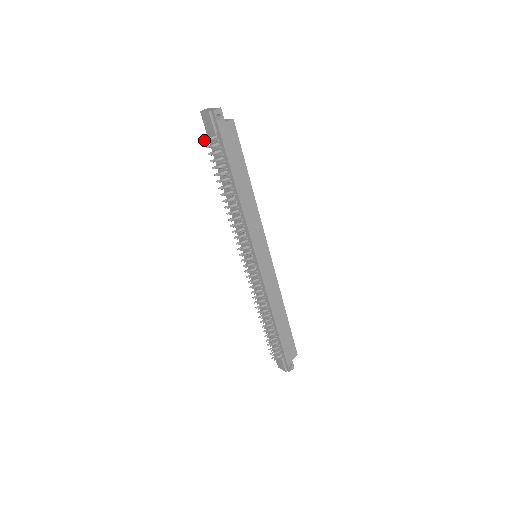
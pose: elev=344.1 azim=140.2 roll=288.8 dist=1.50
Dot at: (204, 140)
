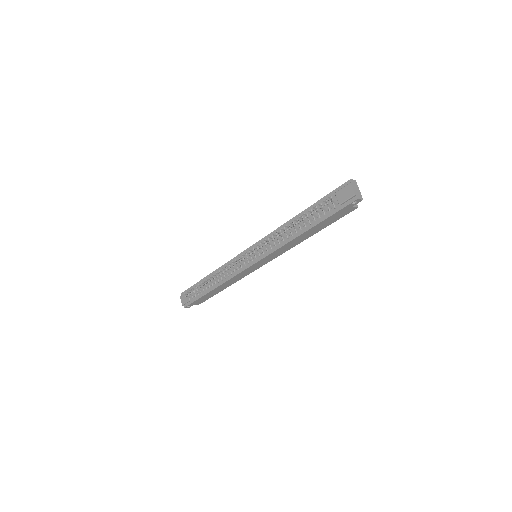
Dot at: (329, 197)
